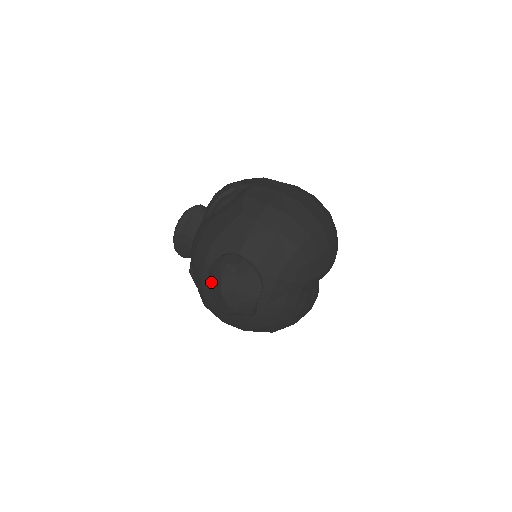
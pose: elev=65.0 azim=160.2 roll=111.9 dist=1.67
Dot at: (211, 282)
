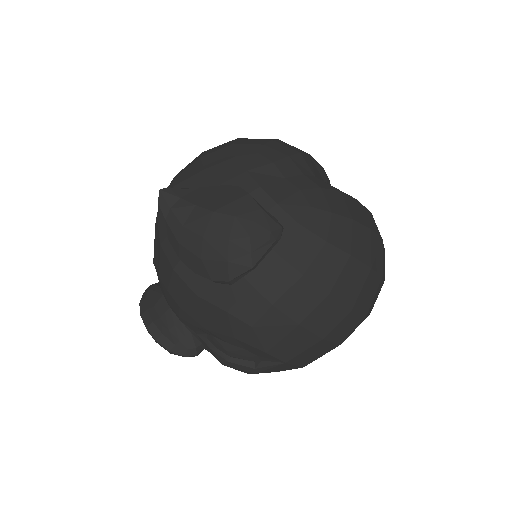
Dot at: (192, 259)
